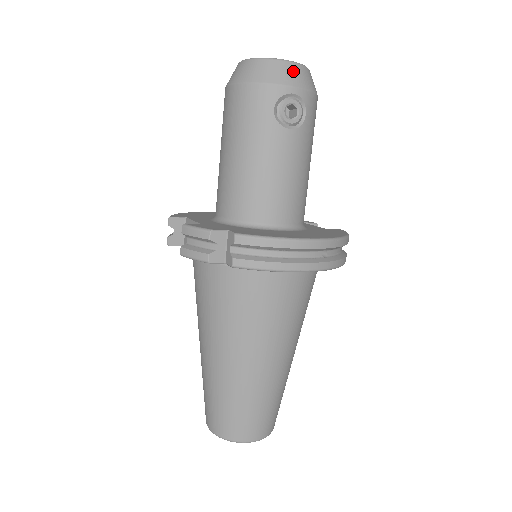
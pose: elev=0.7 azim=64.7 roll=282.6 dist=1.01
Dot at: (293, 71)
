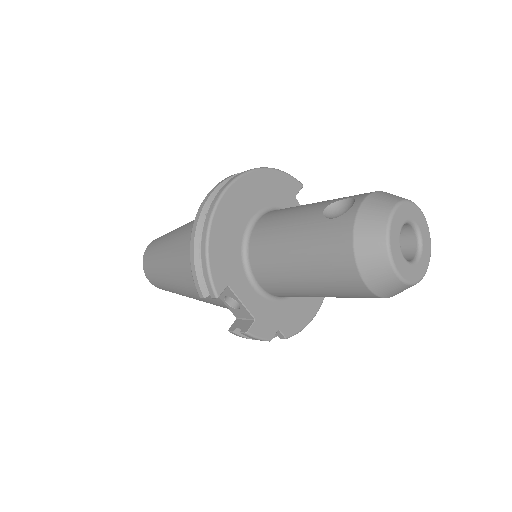
Dot at: occluded
